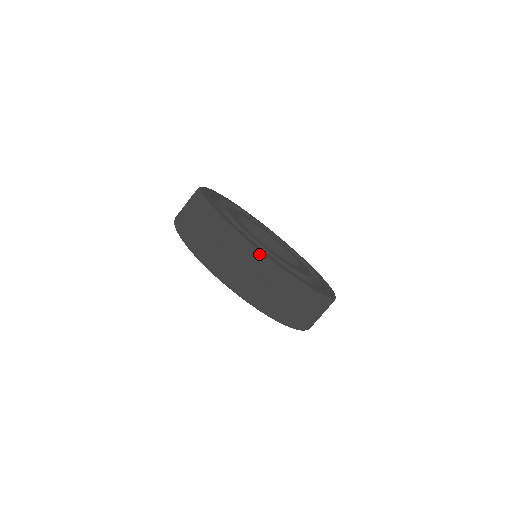
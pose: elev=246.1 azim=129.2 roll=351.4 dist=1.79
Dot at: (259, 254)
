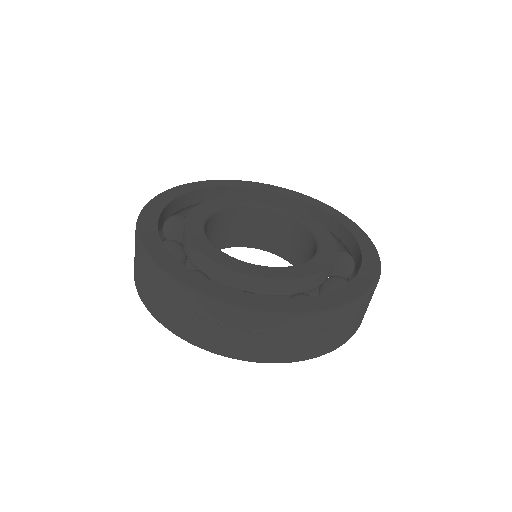
Dot at: (233, 310)
